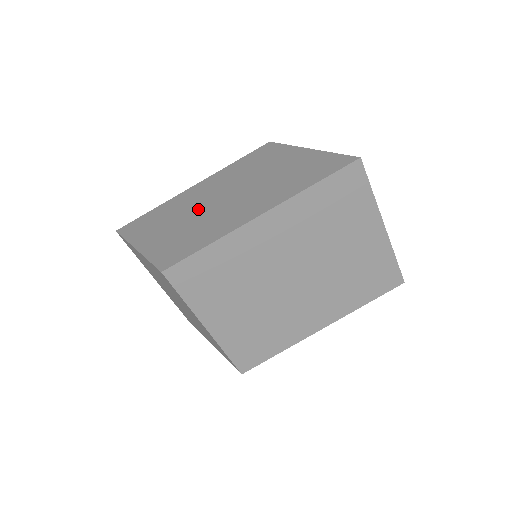
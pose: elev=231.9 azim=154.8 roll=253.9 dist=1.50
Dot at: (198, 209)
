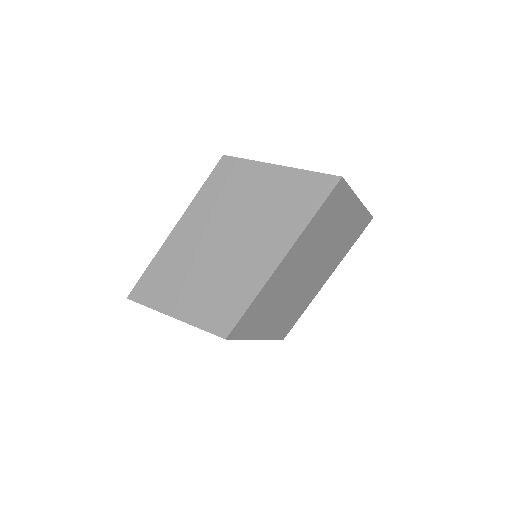
Dot at: (206, 259)
